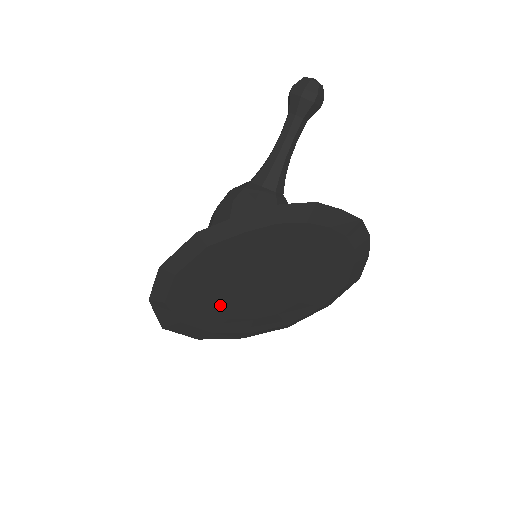
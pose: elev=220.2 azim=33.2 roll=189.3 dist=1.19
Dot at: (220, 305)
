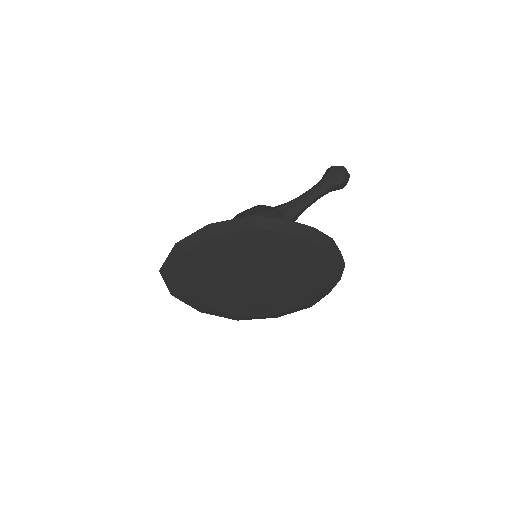
Dot at: (218, 274)
